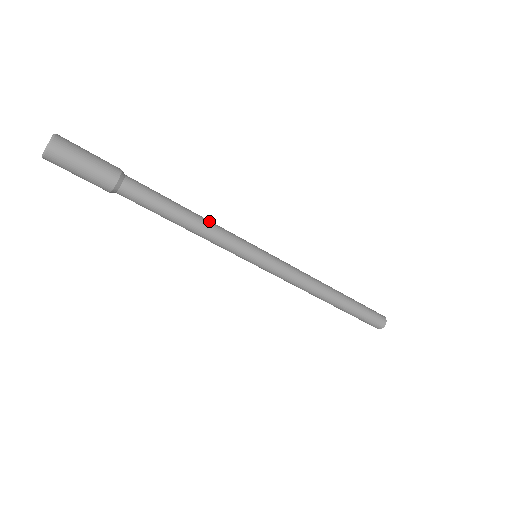
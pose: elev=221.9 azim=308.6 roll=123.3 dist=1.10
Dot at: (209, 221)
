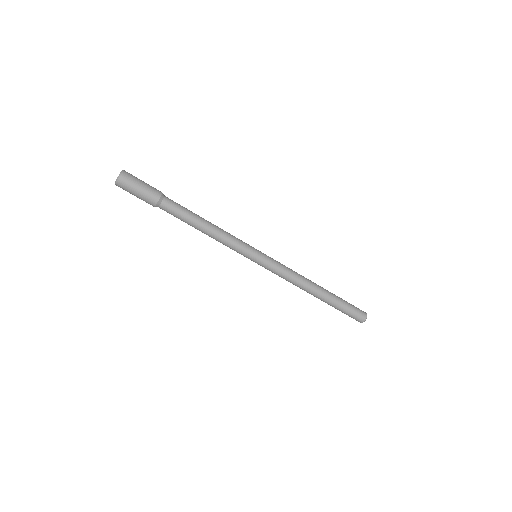
Dot at: occluded
